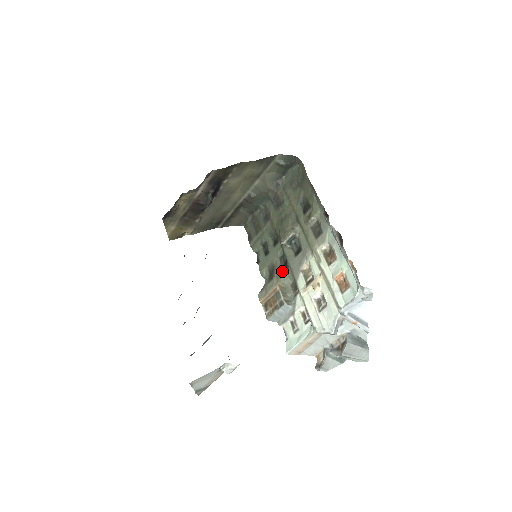
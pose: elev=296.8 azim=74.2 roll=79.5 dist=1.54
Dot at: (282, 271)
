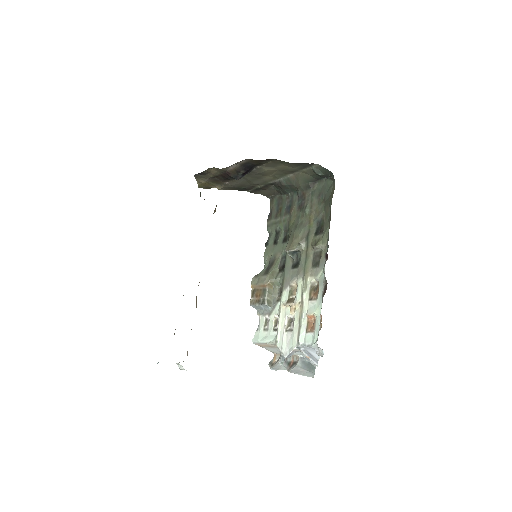
Dot at: (278, 271)
